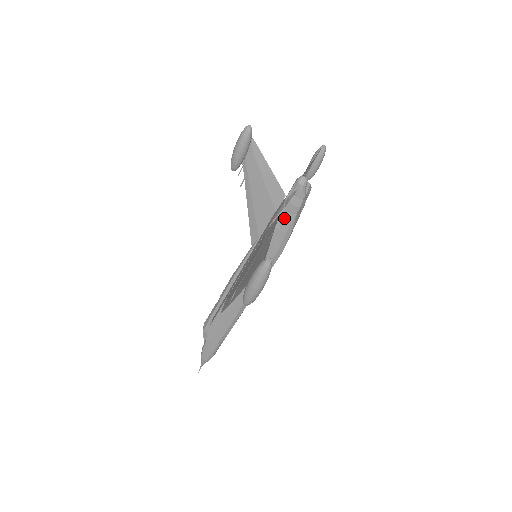
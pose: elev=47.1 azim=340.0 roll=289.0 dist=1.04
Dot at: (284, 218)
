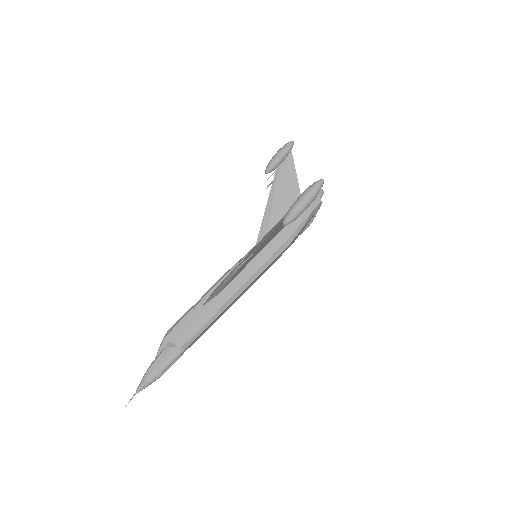
Dot at: occluded
